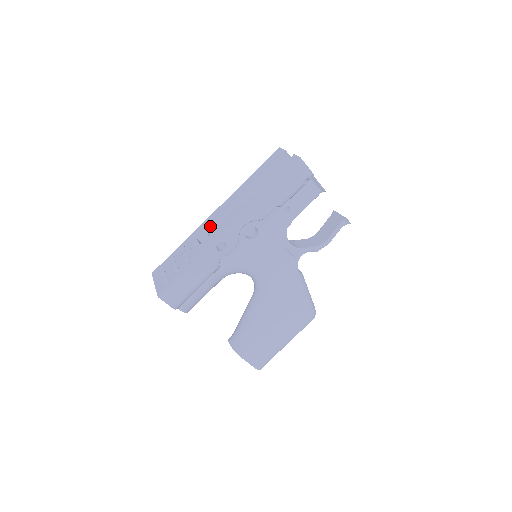
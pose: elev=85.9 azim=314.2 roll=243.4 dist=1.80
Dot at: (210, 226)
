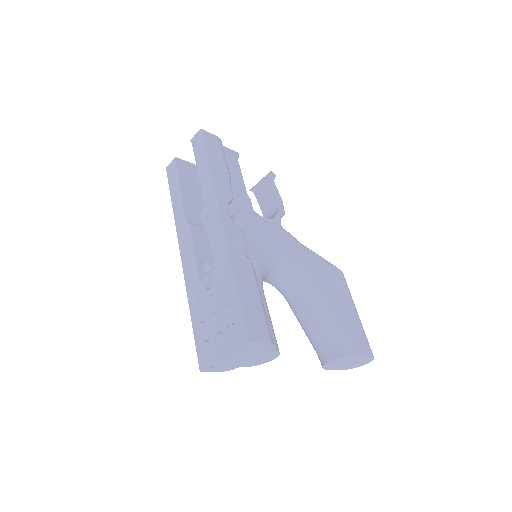
Dot at: (197, 261)
